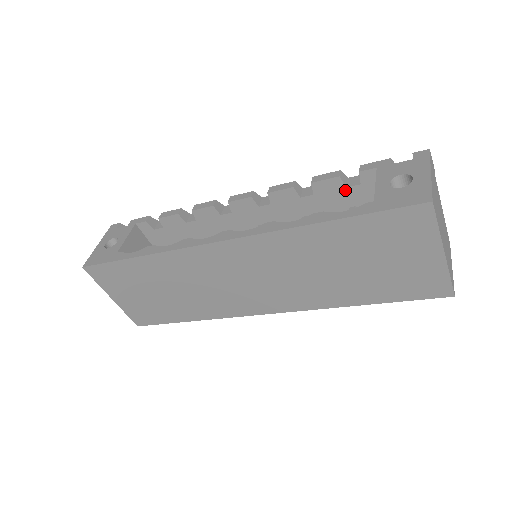
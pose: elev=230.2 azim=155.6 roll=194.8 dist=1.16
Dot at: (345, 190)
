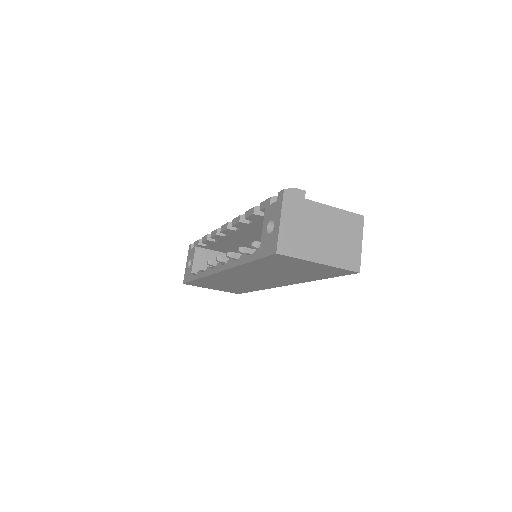
Dot at: occluded
